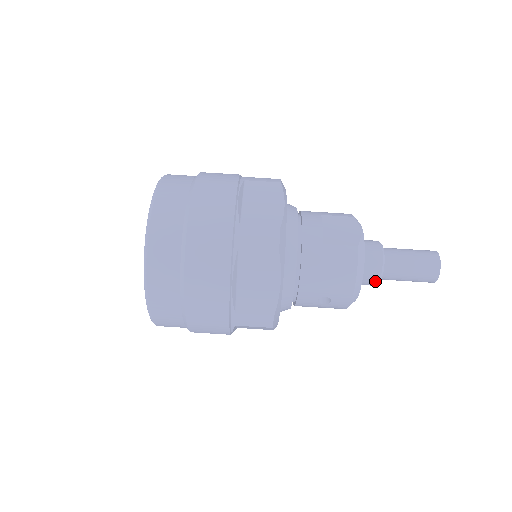
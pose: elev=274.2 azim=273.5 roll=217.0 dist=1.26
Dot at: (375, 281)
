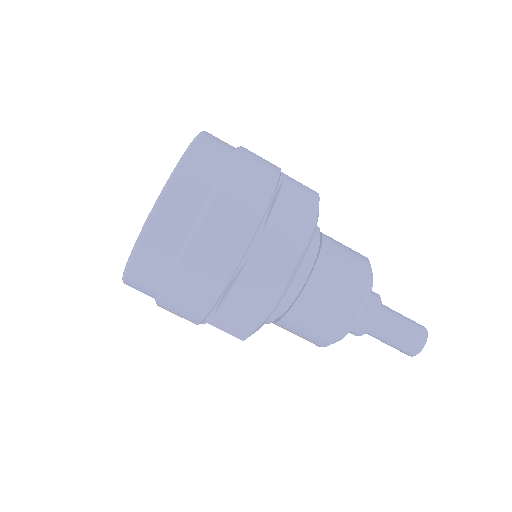
Dot at: occluded
